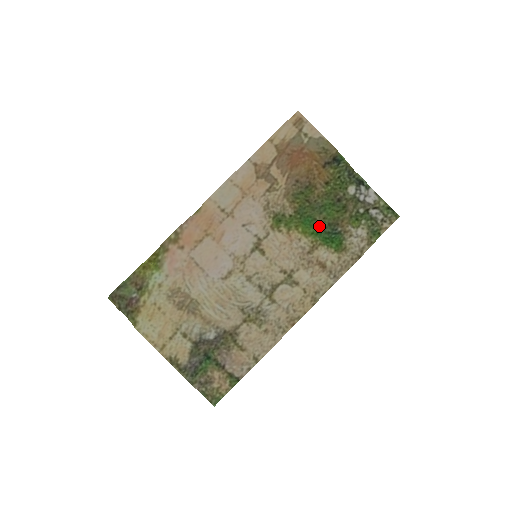
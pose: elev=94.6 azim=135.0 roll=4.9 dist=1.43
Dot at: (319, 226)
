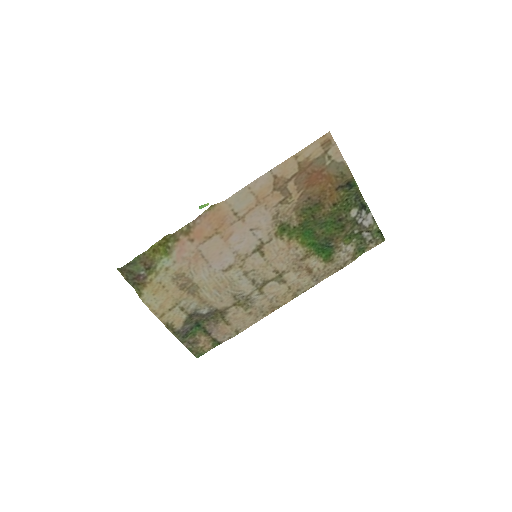
Dot at: (316, 238)
